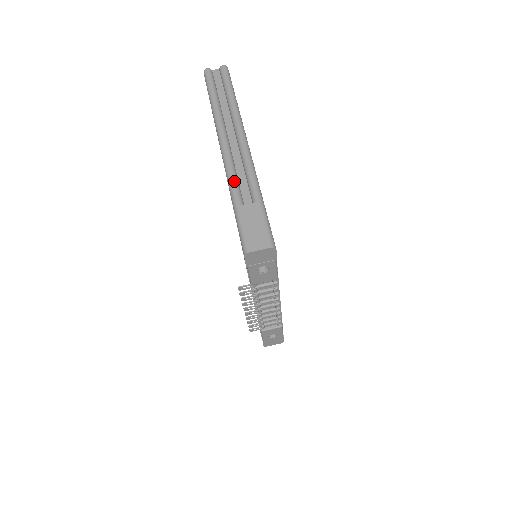
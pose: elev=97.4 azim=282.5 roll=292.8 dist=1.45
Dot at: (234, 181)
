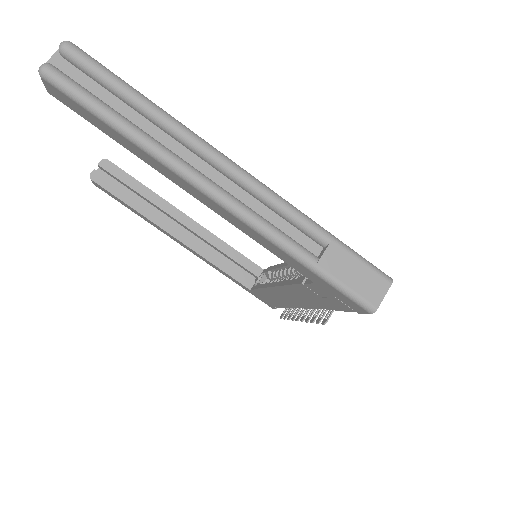
Dot at: (280, 236)
